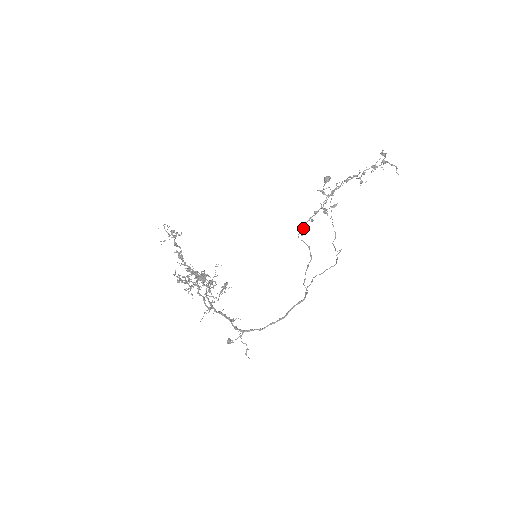
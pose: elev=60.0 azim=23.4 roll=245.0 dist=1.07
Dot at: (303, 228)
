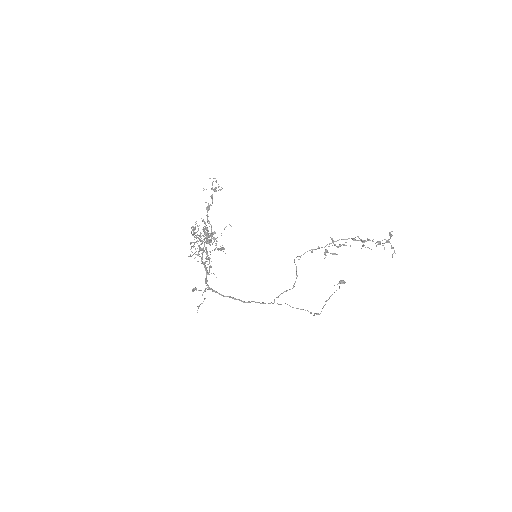
Dot at: (303, 254)
